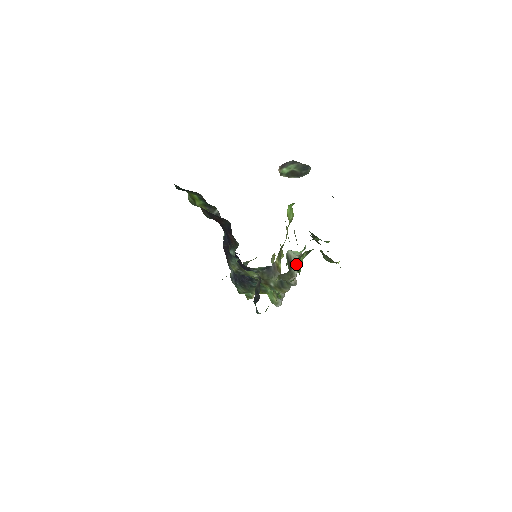
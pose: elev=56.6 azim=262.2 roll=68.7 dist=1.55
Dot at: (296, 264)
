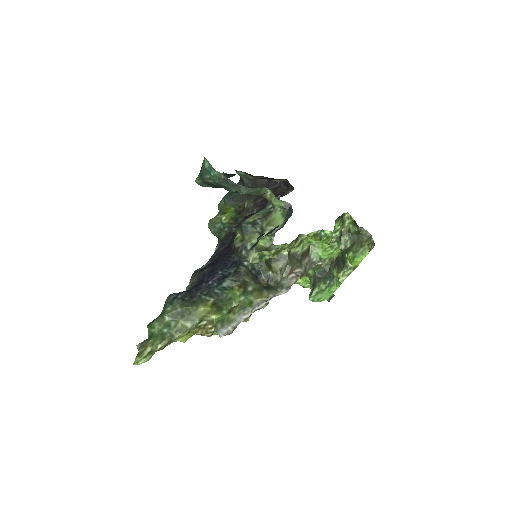
Dot at: (338, 218)
